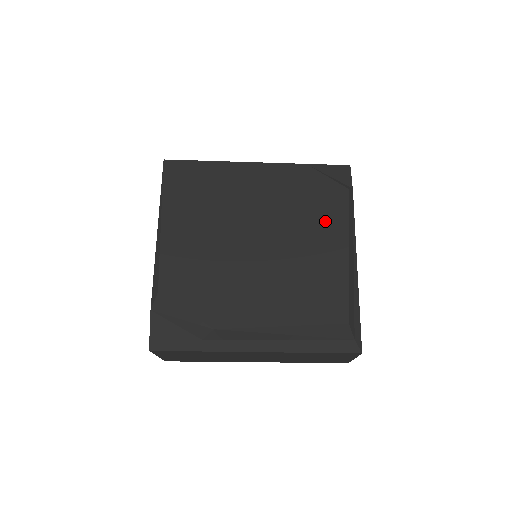
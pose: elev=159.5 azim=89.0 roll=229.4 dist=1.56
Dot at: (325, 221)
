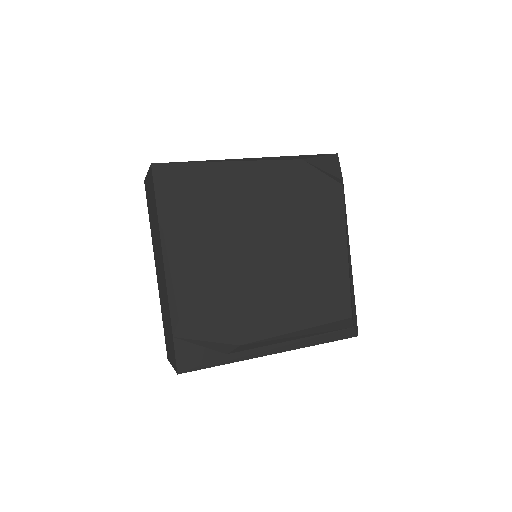
Dot at: (325, 222)
